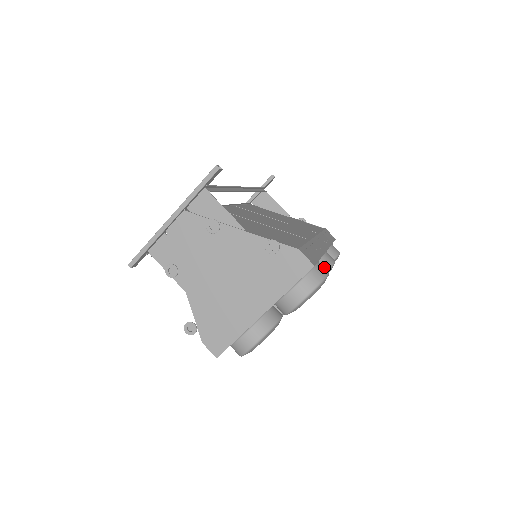
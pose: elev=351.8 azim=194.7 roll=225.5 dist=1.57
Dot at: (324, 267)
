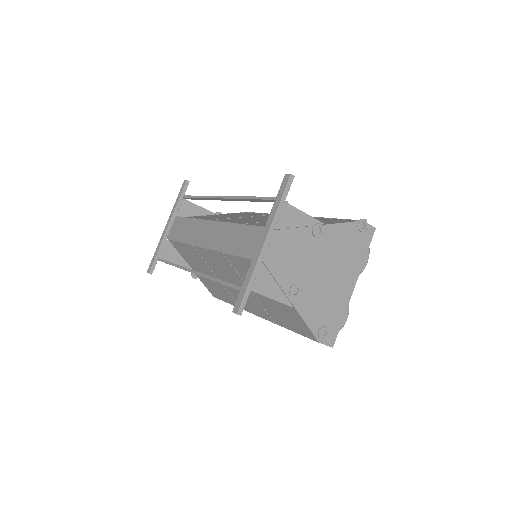
Dot at: occluded
